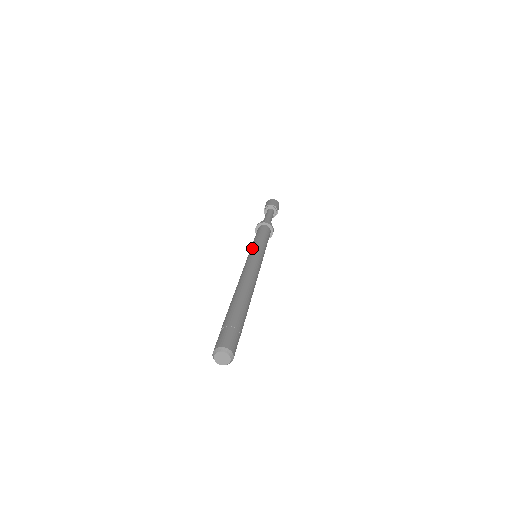
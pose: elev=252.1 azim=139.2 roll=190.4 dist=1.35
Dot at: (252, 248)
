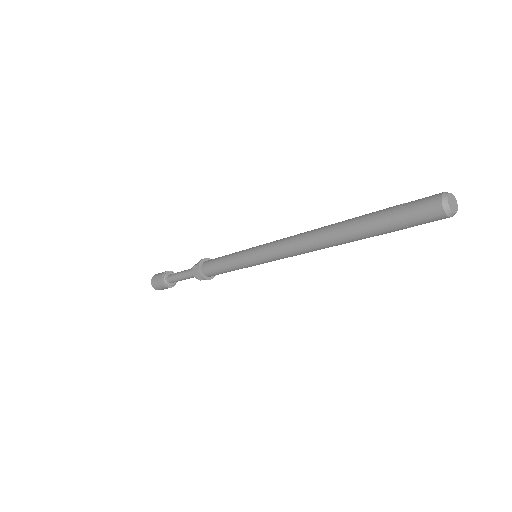
Dot at: occluded
